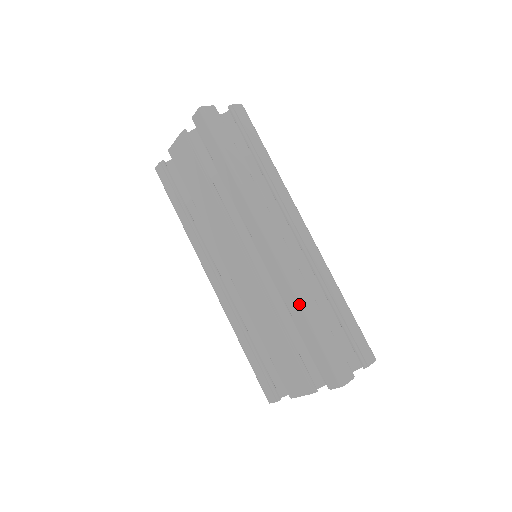
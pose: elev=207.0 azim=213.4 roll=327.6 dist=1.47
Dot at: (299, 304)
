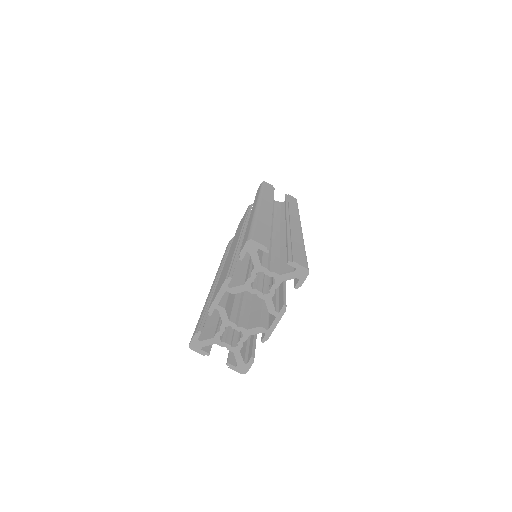
Dot at: (253, 217)
